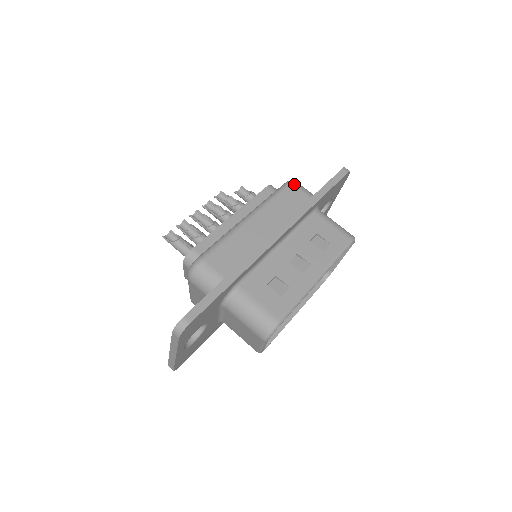
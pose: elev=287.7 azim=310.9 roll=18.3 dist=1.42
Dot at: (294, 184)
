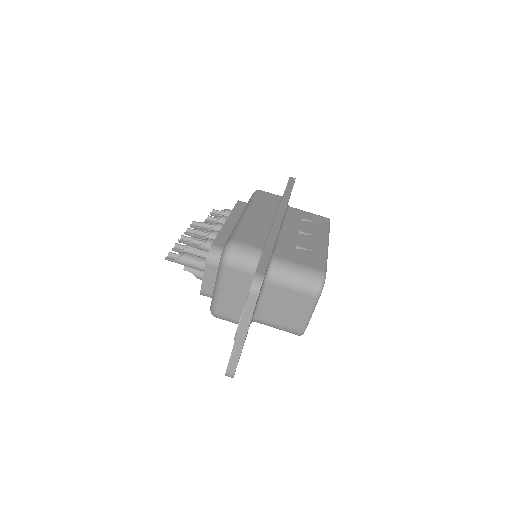
Dot at: (262, 191)
